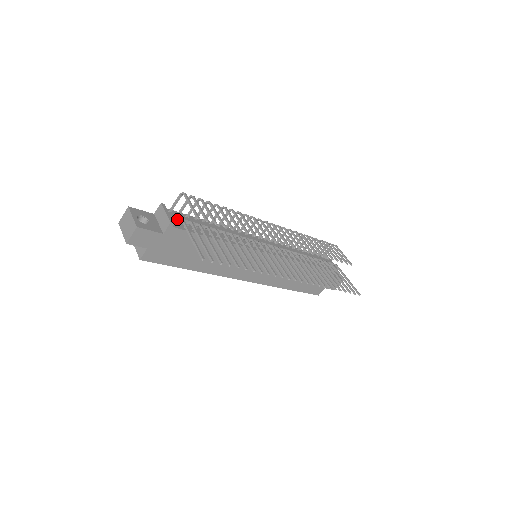
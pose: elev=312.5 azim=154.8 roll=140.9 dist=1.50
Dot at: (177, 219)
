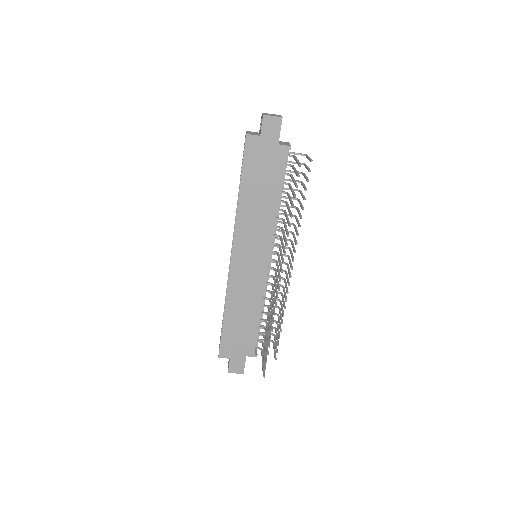
Dot at: (286, 156)
